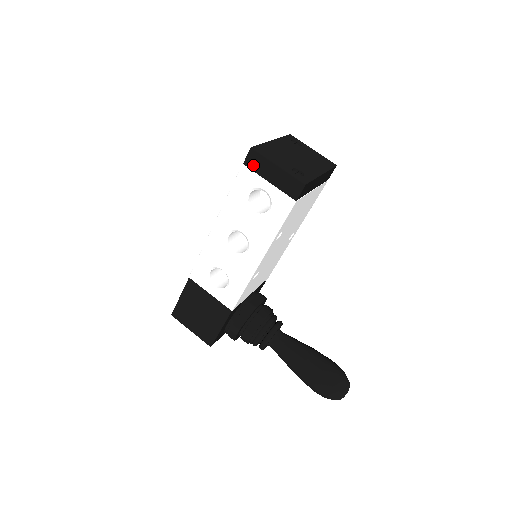
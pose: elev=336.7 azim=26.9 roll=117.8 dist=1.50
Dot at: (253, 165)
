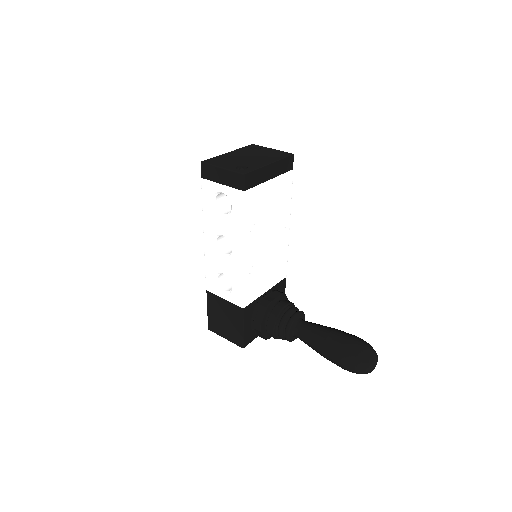
Dot at: (207, 175)
